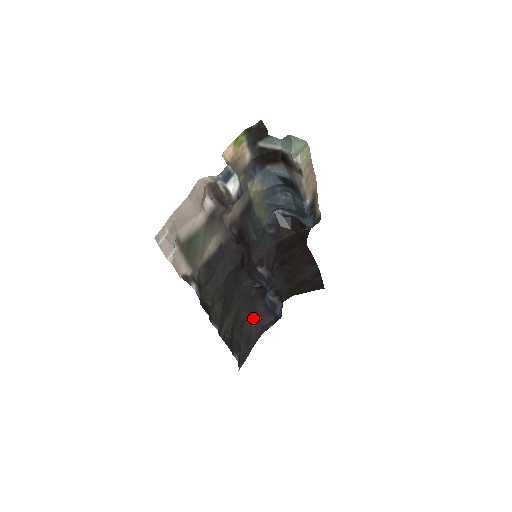
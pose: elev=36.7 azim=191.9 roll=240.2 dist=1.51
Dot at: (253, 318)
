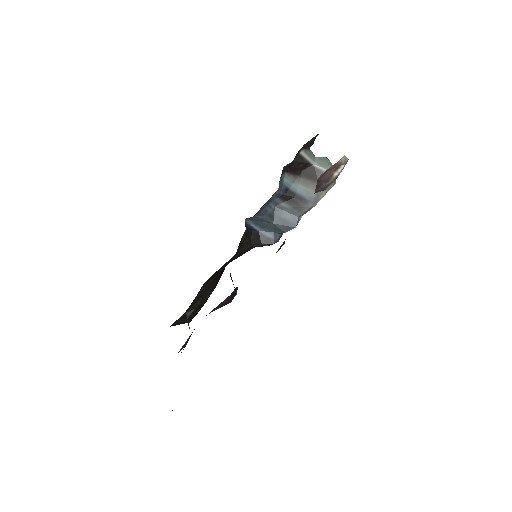
Dot at: occluded
